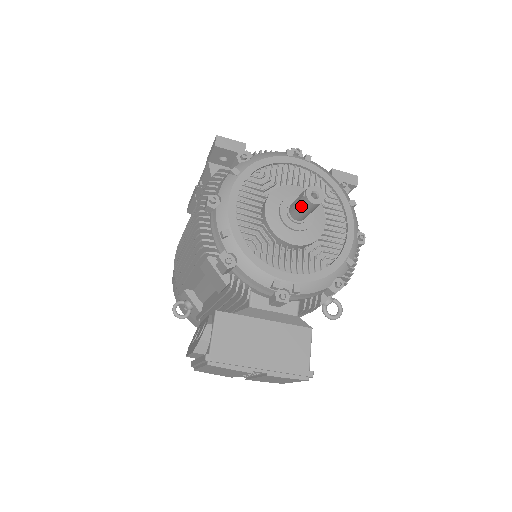
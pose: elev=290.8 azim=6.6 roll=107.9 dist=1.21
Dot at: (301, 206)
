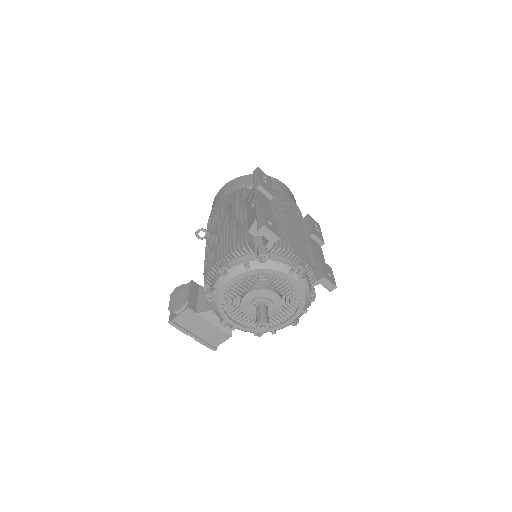
Dot at: (256, 319)
